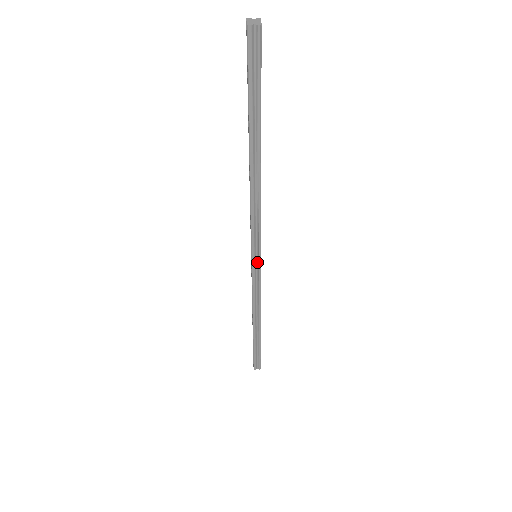
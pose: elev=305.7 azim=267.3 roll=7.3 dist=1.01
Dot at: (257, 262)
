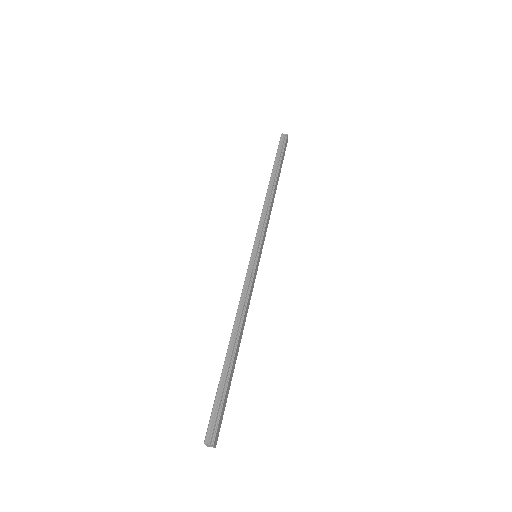
Dot at: (255, 256)
